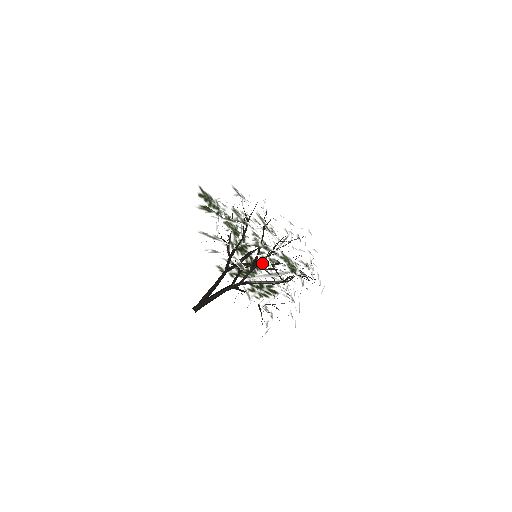
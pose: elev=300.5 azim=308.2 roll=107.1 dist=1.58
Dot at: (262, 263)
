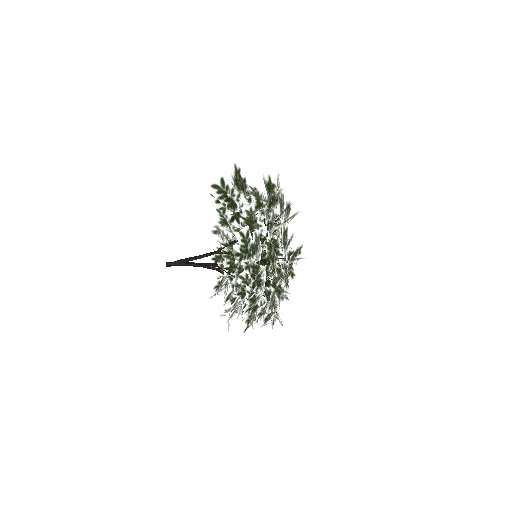
Dot at: occluded
